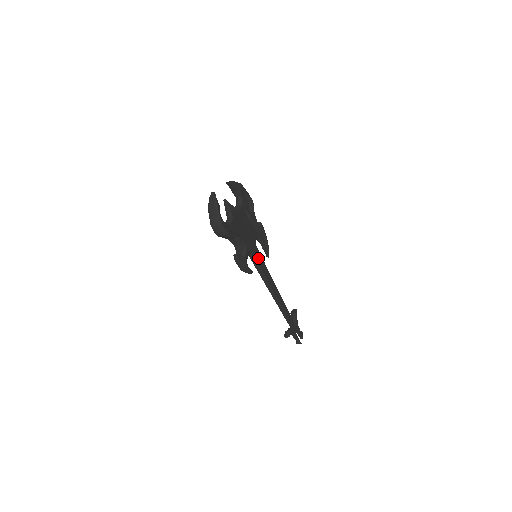
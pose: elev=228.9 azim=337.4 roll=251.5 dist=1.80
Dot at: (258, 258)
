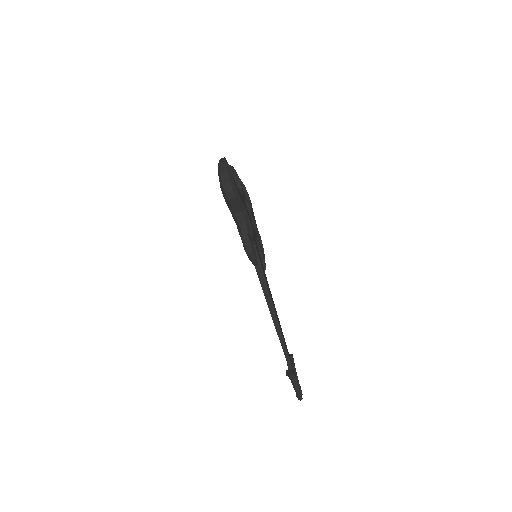
Dot at: (259, 257)
